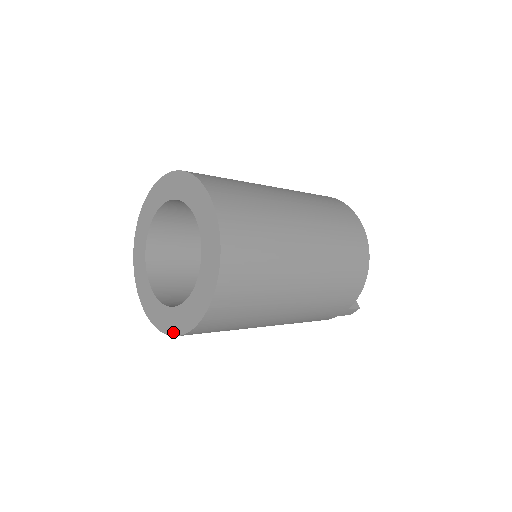
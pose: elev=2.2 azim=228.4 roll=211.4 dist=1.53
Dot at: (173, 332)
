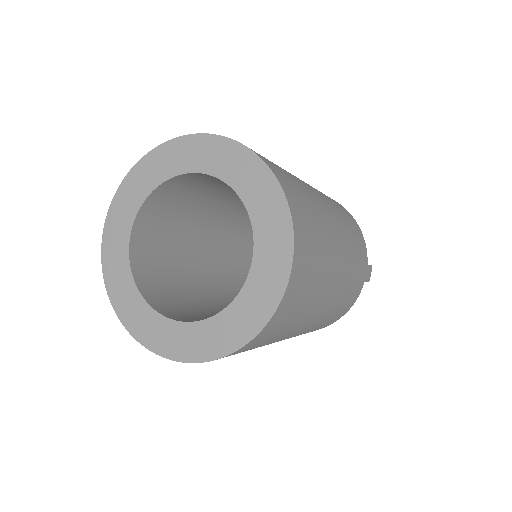
Dot at: (265, 316)
